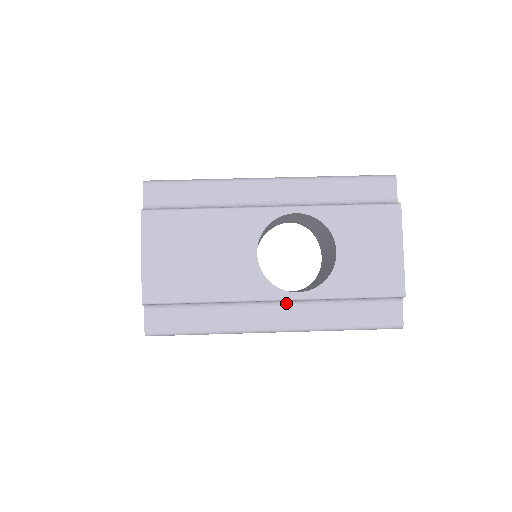
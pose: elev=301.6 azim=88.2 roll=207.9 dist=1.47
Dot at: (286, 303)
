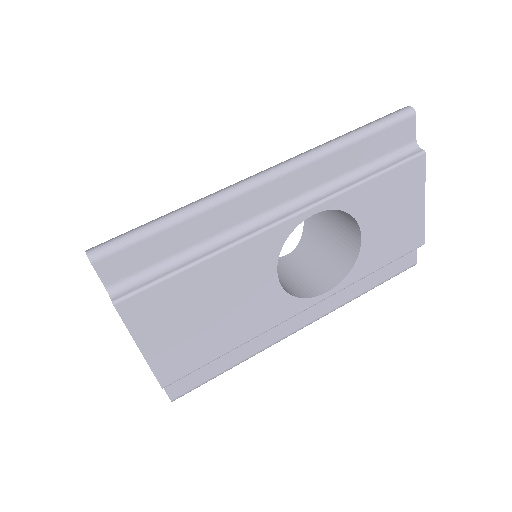
Dot at: occluded
